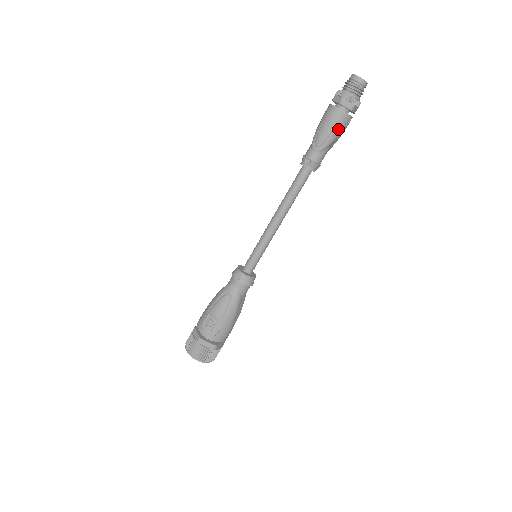
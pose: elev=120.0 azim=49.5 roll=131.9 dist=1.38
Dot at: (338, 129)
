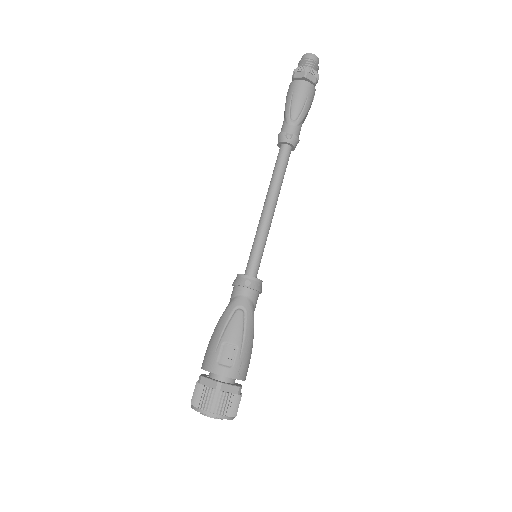
Dot at: (309, 101)
